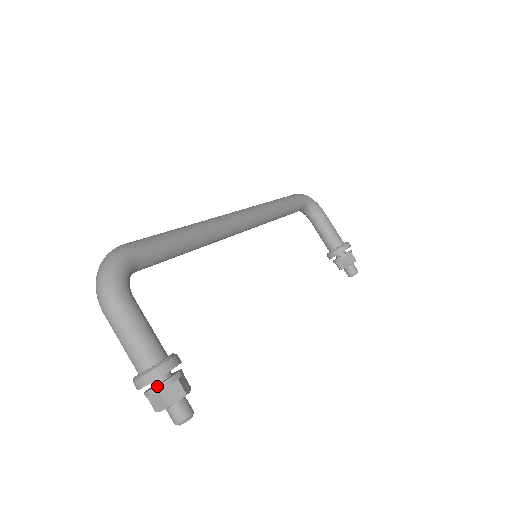
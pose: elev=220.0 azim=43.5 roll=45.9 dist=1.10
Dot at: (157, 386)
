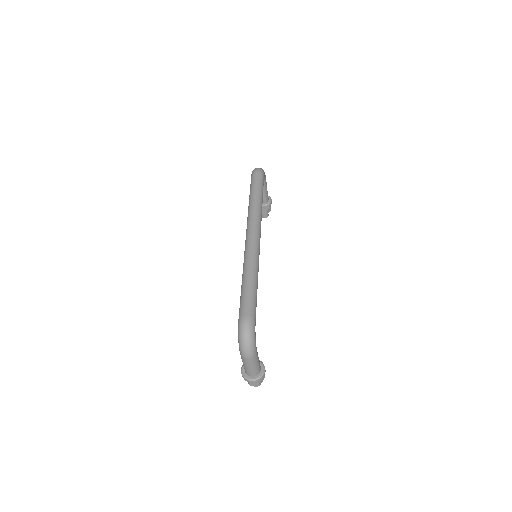
Dot at: (259, 381)
